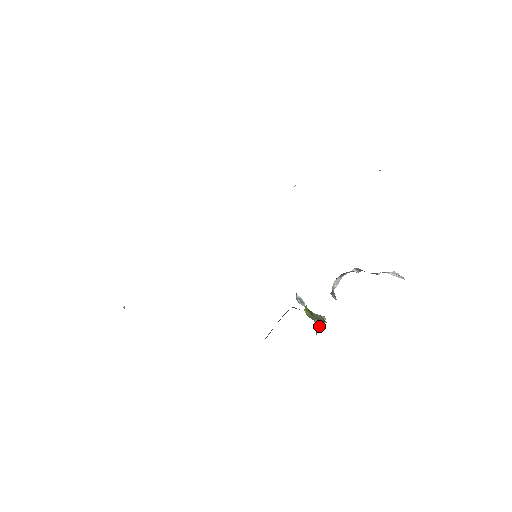
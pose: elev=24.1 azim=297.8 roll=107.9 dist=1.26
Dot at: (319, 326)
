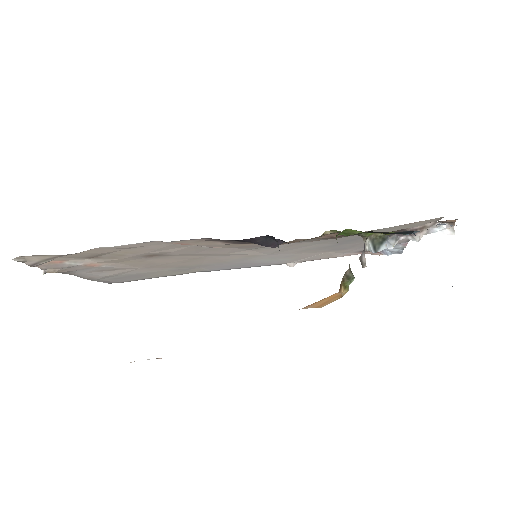
Dot at: (349, 268)
